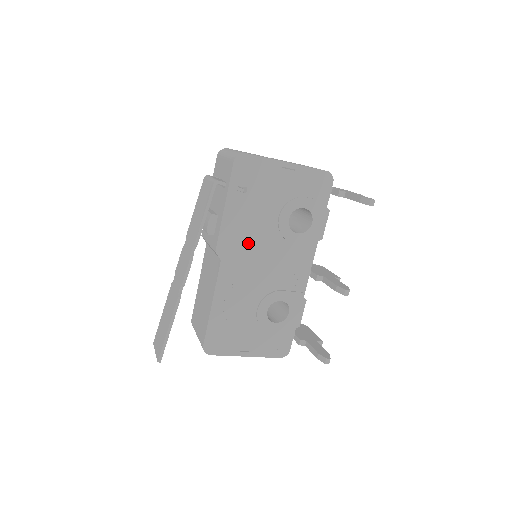
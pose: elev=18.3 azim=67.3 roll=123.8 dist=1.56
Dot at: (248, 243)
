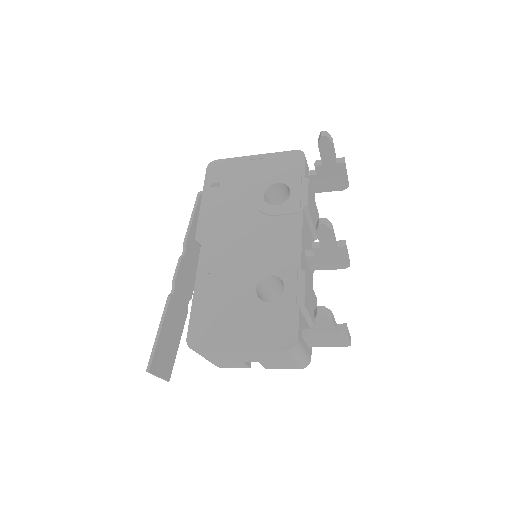
Dot at: (226, 226)
